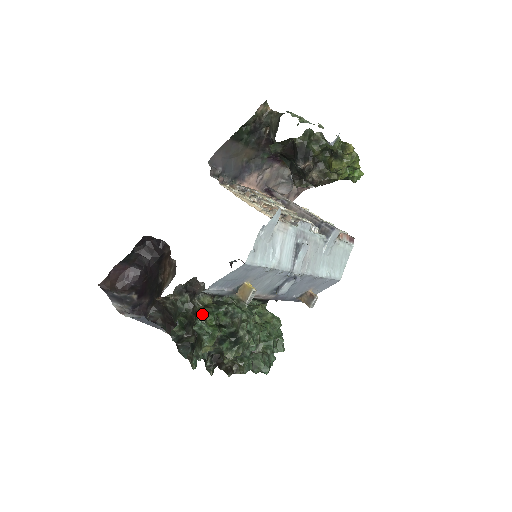
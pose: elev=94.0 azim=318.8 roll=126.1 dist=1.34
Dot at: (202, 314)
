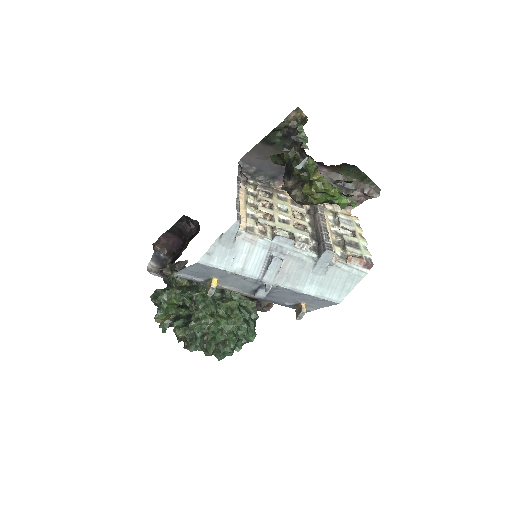
Dot at: (166, 292)
